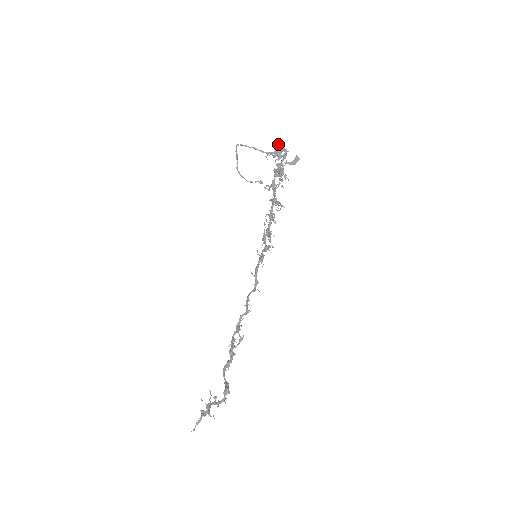
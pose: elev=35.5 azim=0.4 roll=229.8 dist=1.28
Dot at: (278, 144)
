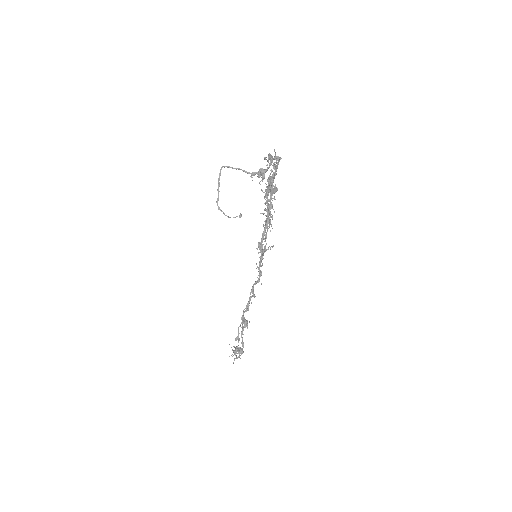
Dot at: occluded
